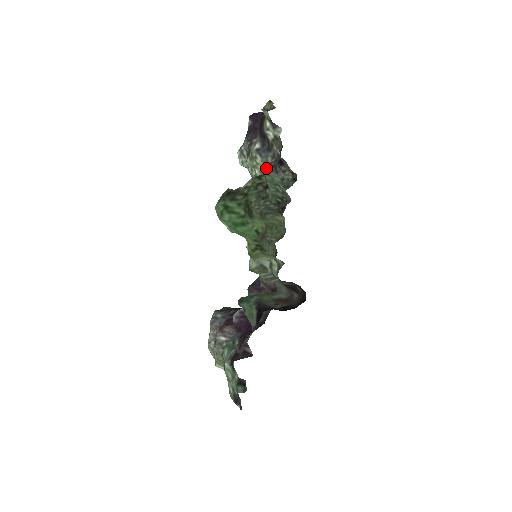
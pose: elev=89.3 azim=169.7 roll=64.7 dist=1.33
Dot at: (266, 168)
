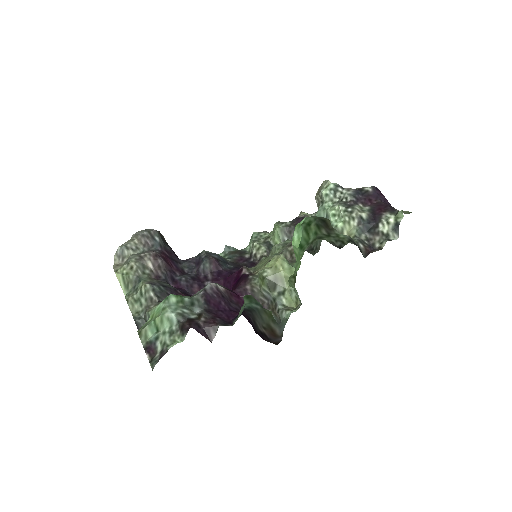
Dot at: (359, 241)
